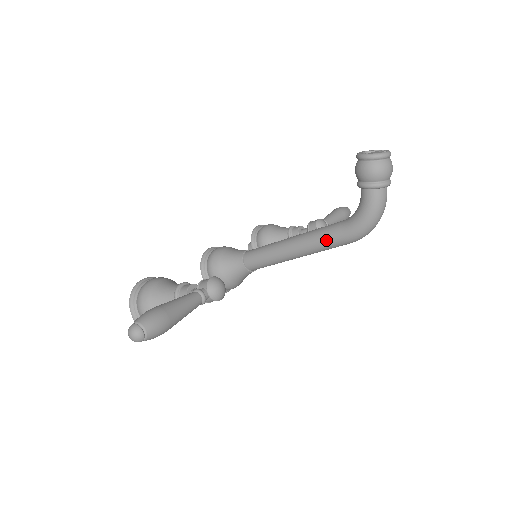
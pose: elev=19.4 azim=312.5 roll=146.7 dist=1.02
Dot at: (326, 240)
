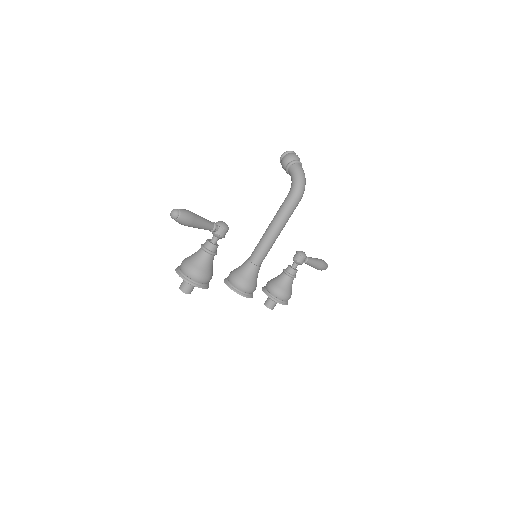
Dot at: (284, 206)
